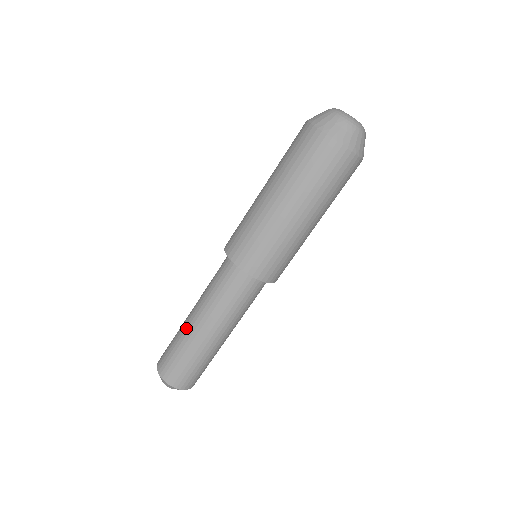
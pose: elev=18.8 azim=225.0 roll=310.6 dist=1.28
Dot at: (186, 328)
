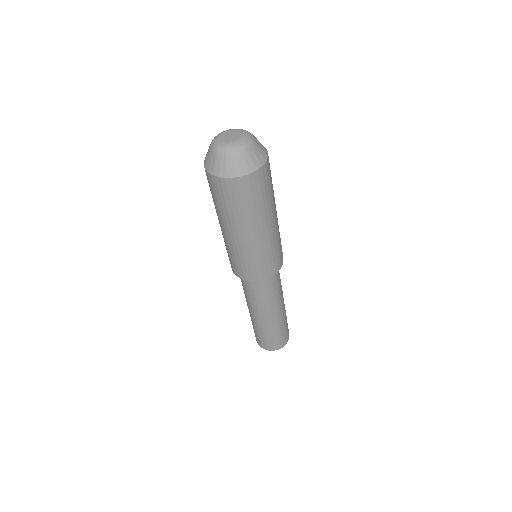
Dot at: occluded
